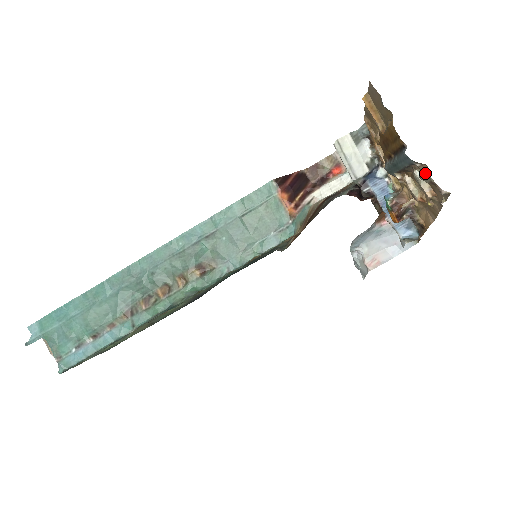
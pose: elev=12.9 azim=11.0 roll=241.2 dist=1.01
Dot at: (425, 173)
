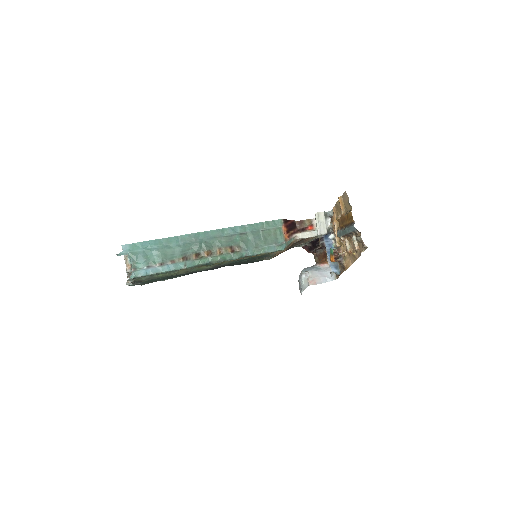
Dot at: (360, 236)
